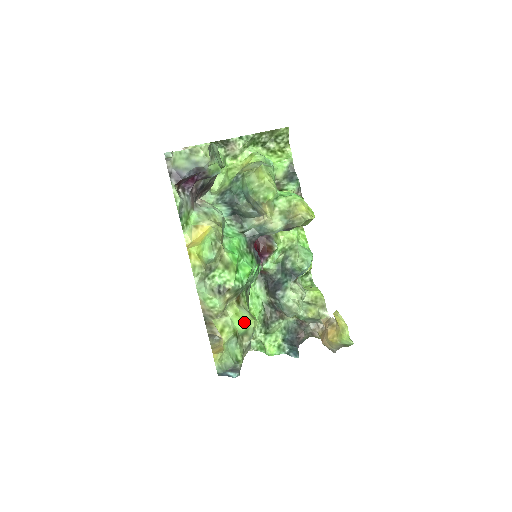
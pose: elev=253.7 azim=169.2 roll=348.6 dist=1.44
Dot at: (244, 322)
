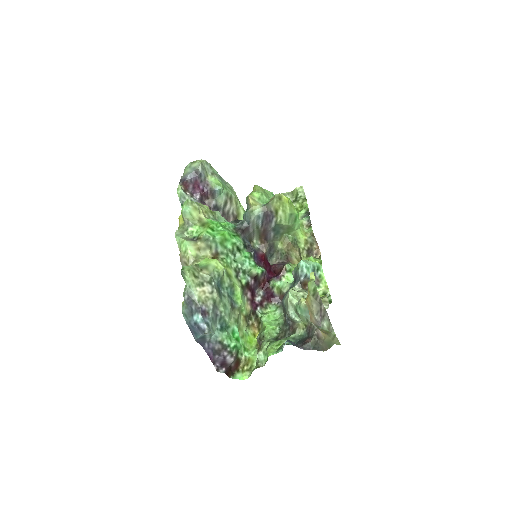
Dot at: (206, 260)
